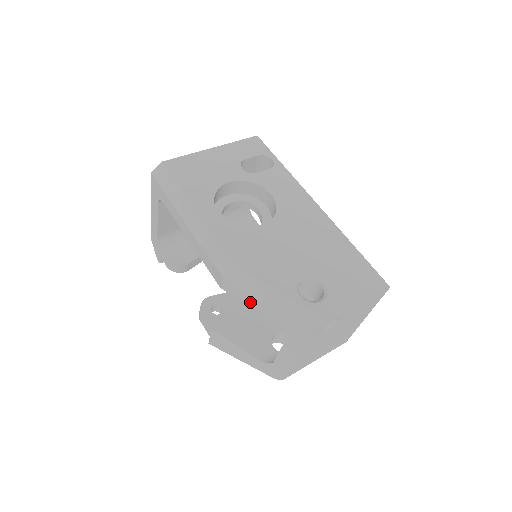
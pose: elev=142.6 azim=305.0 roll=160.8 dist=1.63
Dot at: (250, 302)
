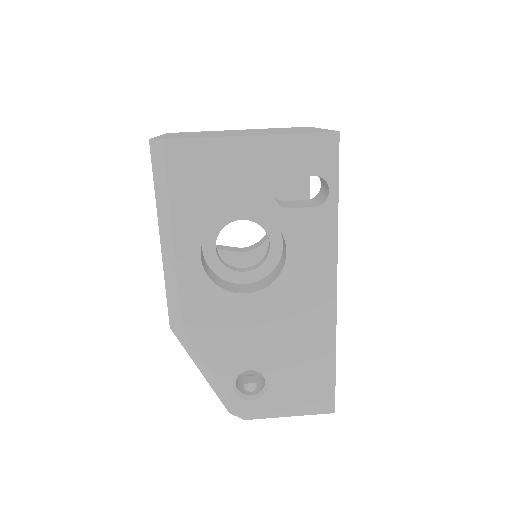
Dot at: occluded
